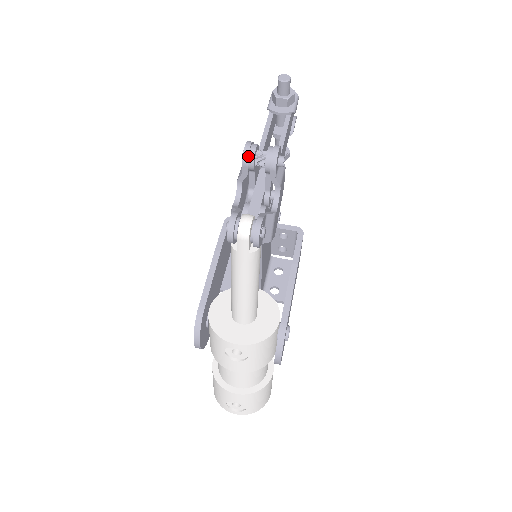
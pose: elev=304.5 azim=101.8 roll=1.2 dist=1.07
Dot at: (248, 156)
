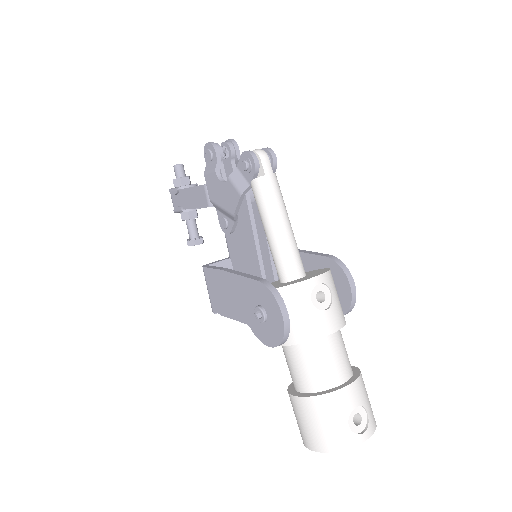
Dot at: (216, 144)
